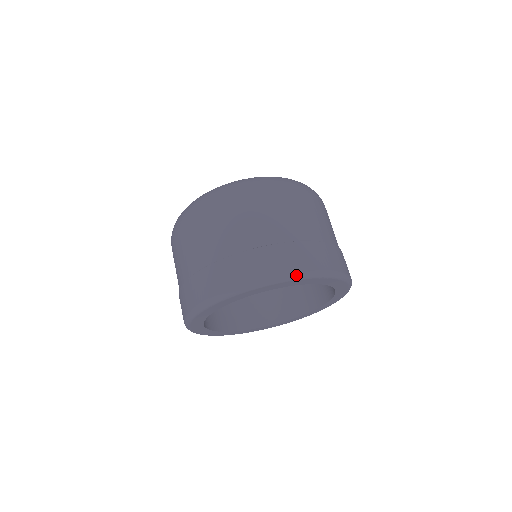
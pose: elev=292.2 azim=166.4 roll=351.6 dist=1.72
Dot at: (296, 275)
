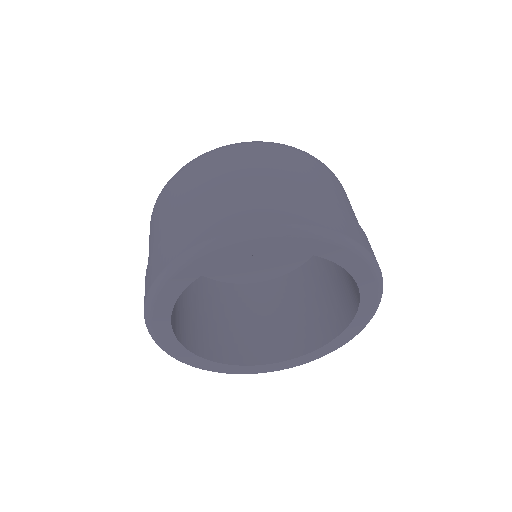
Dot at: (243, 232)
